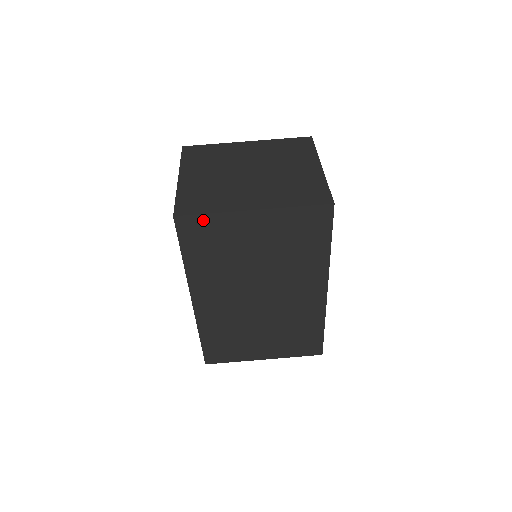
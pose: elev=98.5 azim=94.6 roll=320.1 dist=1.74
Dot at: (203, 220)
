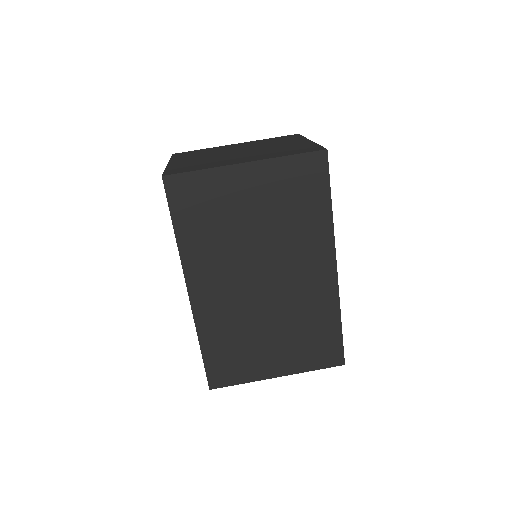
Dot at: (193, 179)
